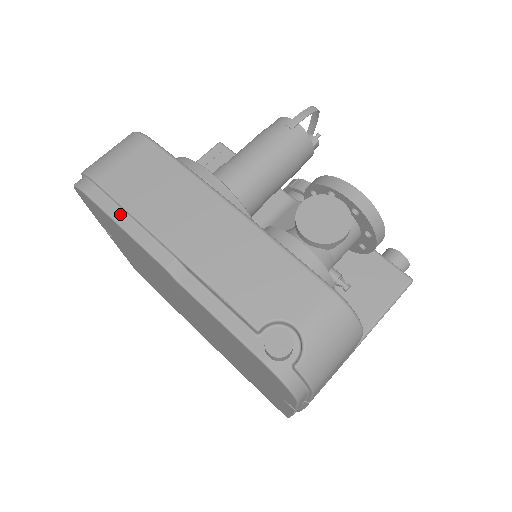
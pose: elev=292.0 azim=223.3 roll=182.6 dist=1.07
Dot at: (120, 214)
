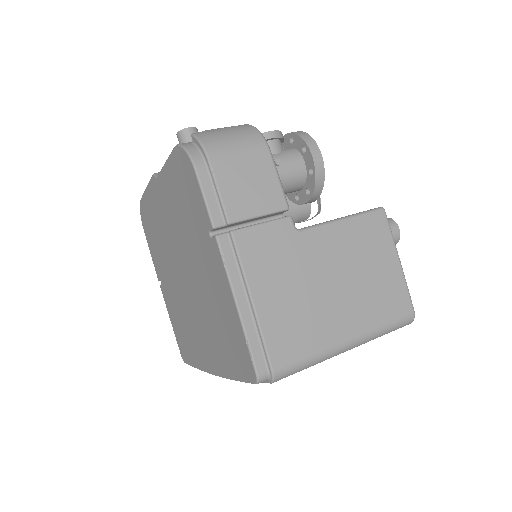
Dot at: occluded
